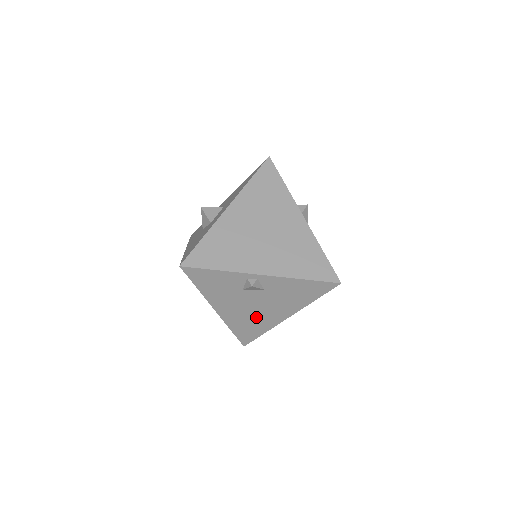
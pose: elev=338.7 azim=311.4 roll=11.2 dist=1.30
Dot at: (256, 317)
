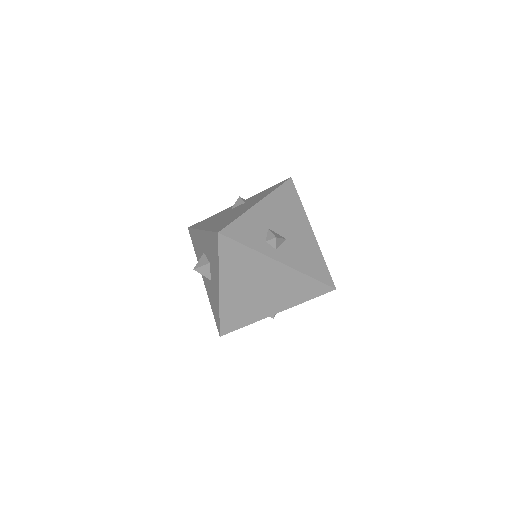
Dot at: occluded
